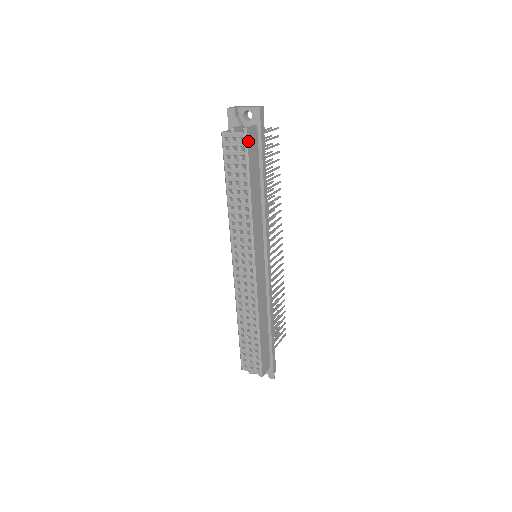
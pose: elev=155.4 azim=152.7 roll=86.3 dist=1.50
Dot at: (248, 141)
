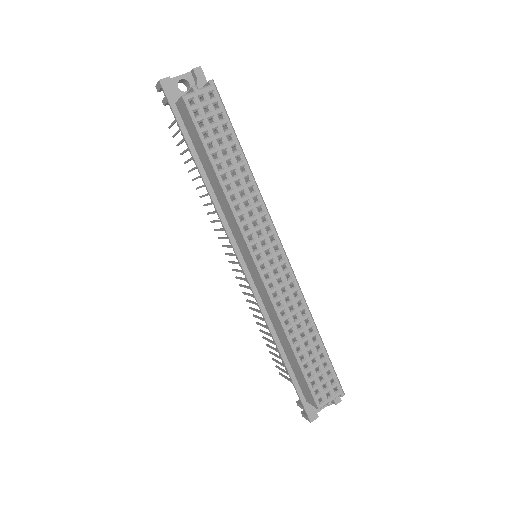
Dot at: (218, 95)
